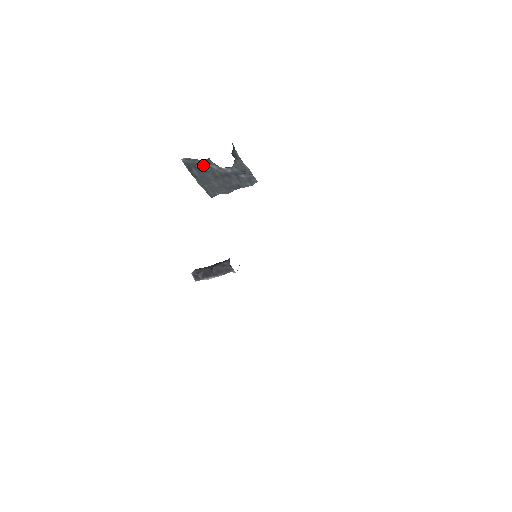
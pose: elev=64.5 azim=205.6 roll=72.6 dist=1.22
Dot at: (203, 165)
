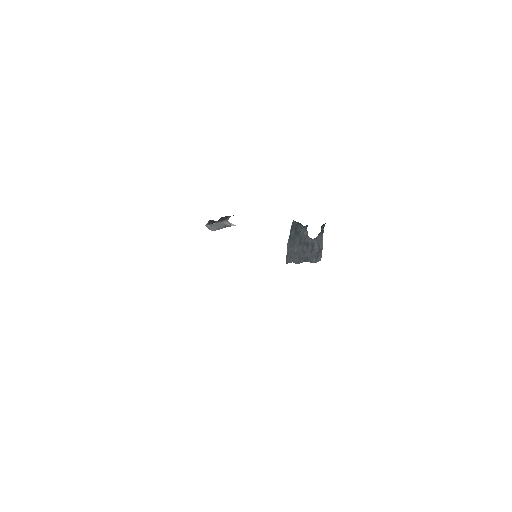
Dot at: (301, 229)
